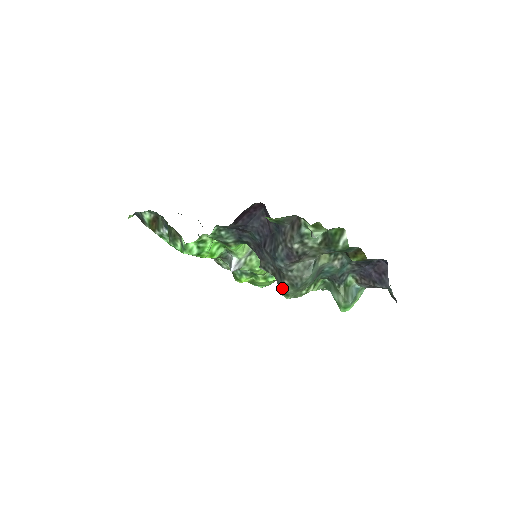
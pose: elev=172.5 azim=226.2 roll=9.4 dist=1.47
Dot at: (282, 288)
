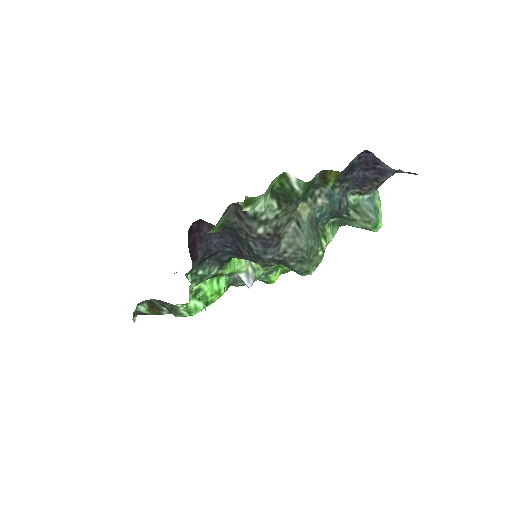
Dot at: (296, 271)
